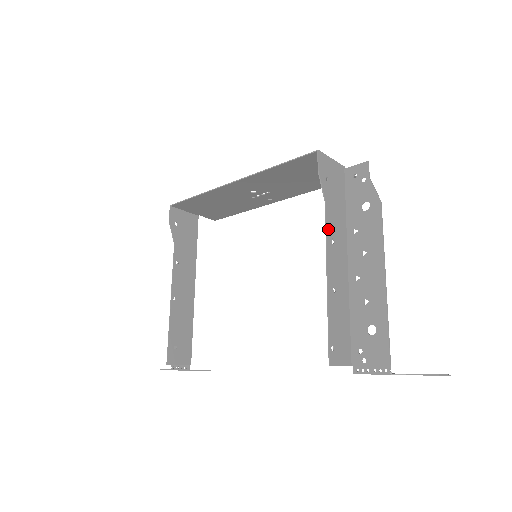
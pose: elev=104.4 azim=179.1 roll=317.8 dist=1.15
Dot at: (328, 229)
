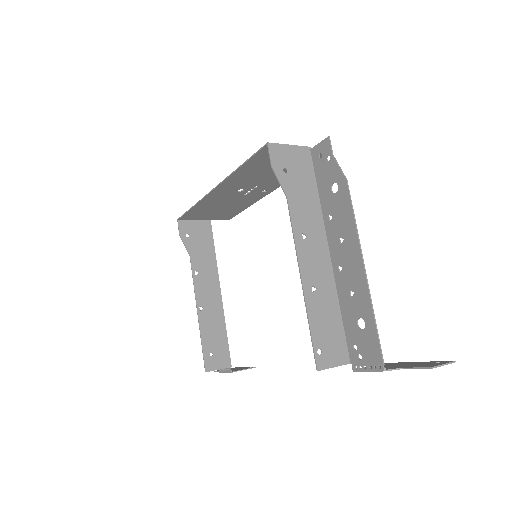
Dot at: (295, 225)
